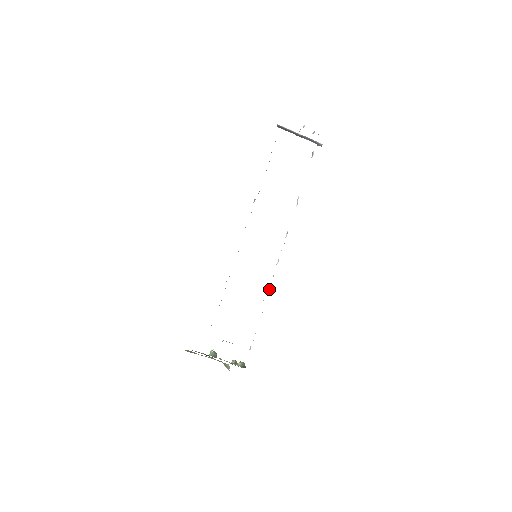
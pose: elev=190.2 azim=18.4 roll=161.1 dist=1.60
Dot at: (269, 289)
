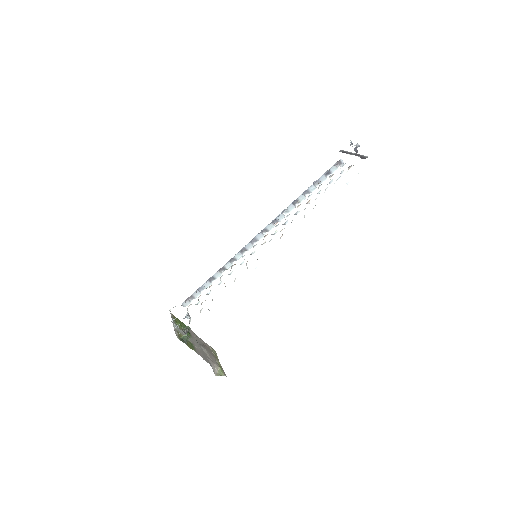
Dot at: occluded
